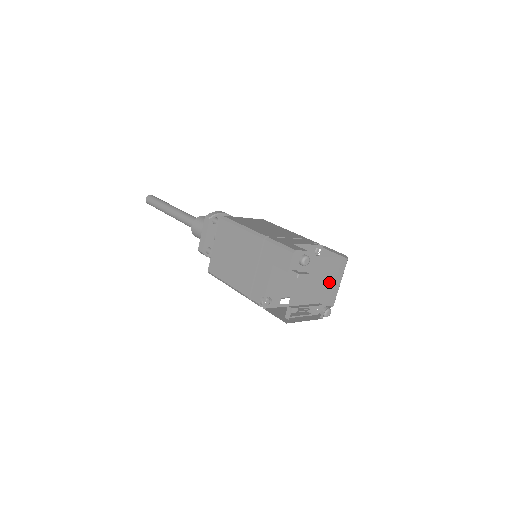
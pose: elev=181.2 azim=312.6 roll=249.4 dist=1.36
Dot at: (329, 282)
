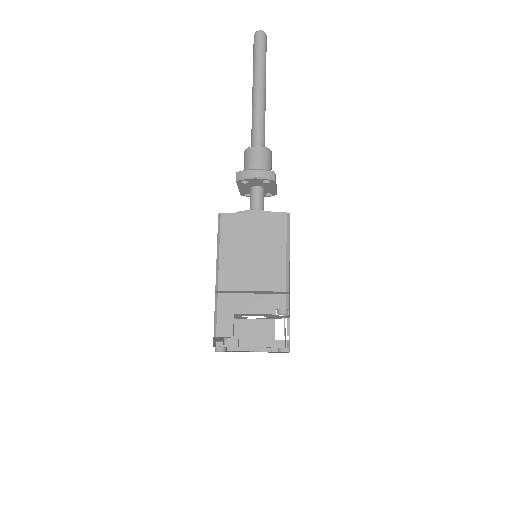
Dot at: occluded
